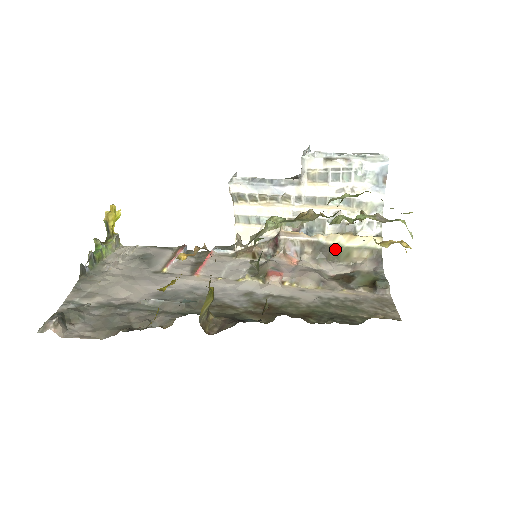
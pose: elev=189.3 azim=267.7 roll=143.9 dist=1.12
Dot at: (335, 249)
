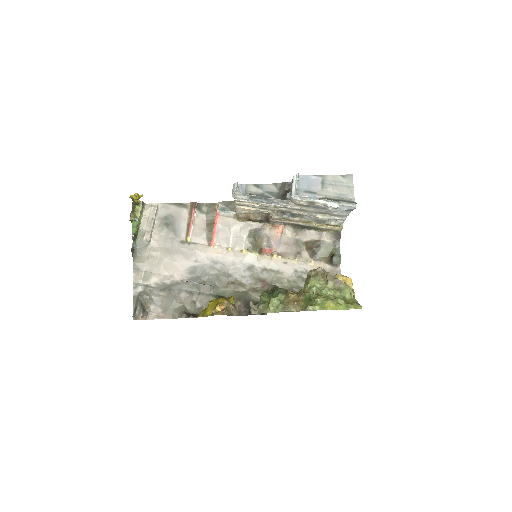
Dot at: (309, 227)
